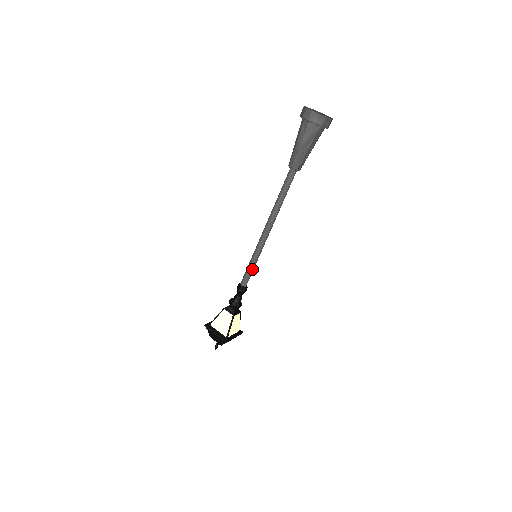
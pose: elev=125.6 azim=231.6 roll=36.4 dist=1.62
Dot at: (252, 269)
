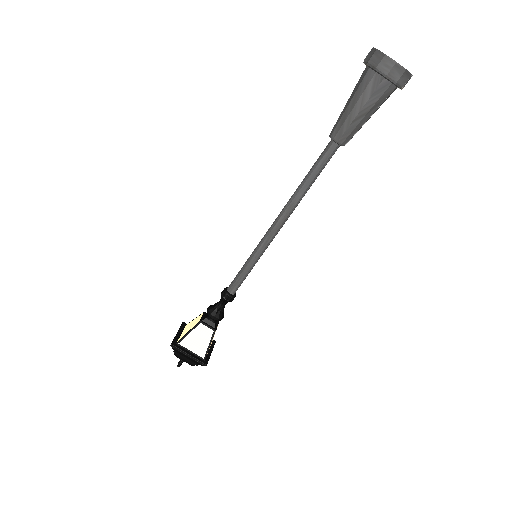
Dot at: (248, 273)
